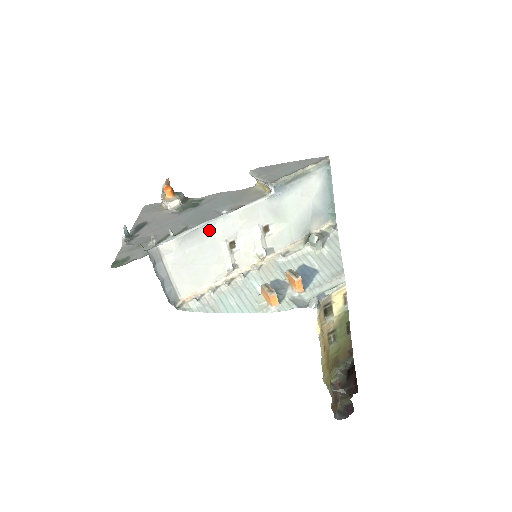
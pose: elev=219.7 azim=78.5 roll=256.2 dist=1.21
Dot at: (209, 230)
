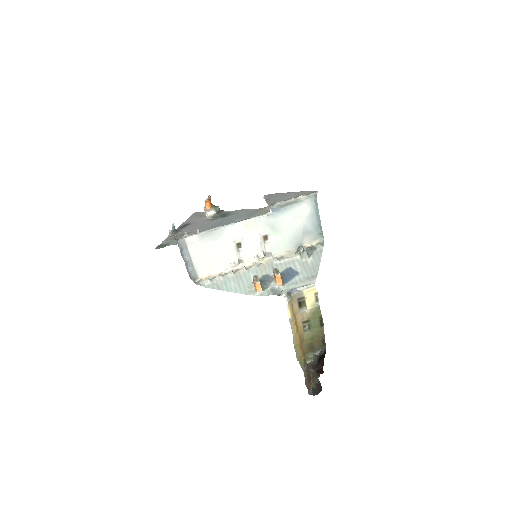
Dot at: (221, 232)
